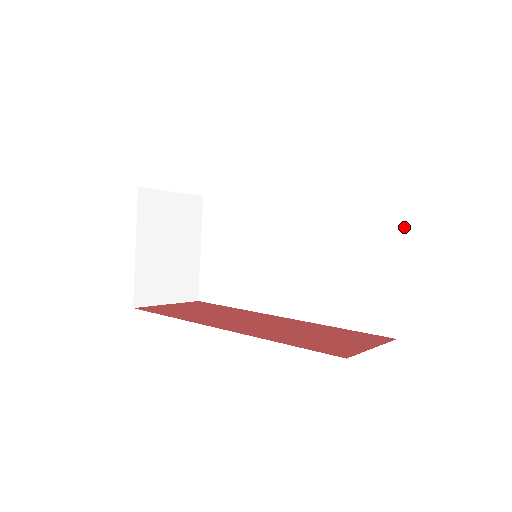
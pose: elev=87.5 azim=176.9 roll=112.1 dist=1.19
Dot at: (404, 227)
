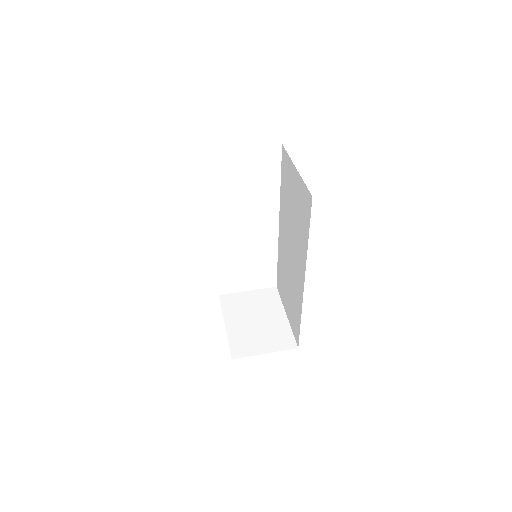
Dot at: (288, 155)
